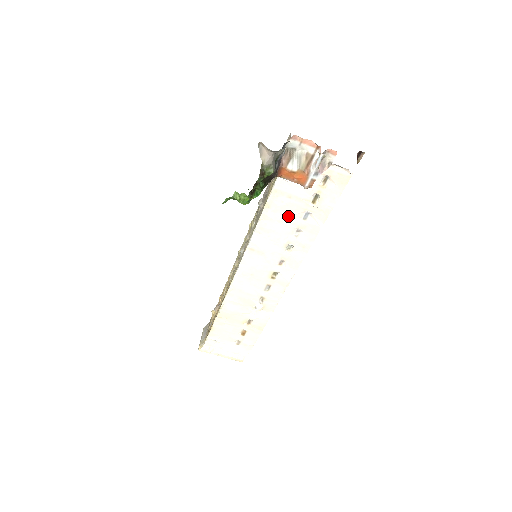
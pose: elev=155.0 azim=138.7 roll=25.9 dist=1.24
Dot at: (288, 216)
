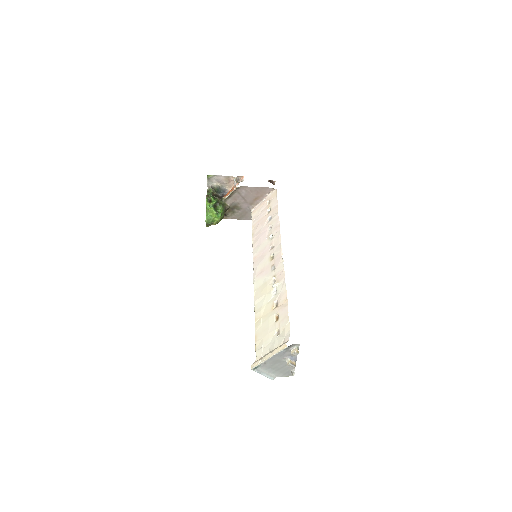
Dot at: (262, 227)
